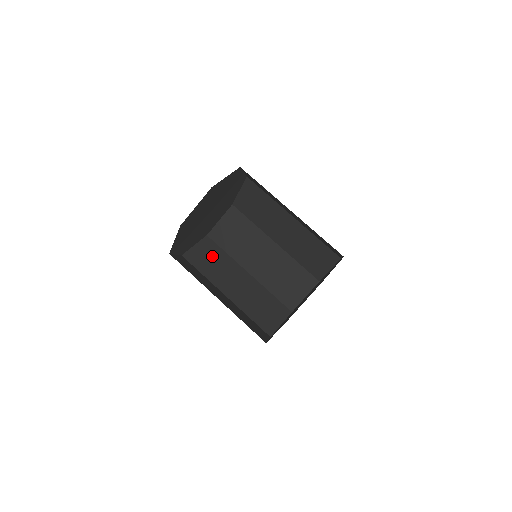
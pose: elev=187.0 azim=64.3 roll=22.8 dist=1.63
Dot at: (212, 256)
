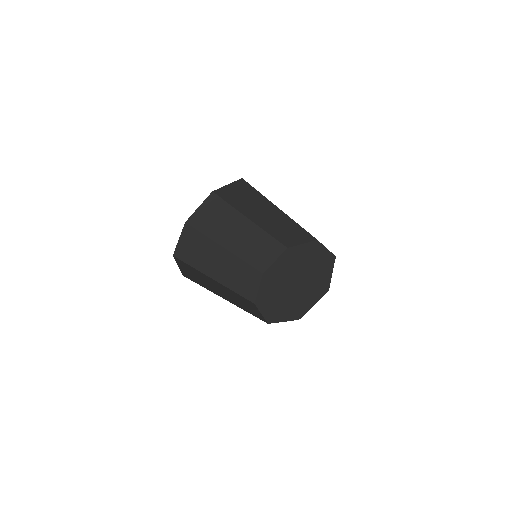
Dot at: (196, 245)
